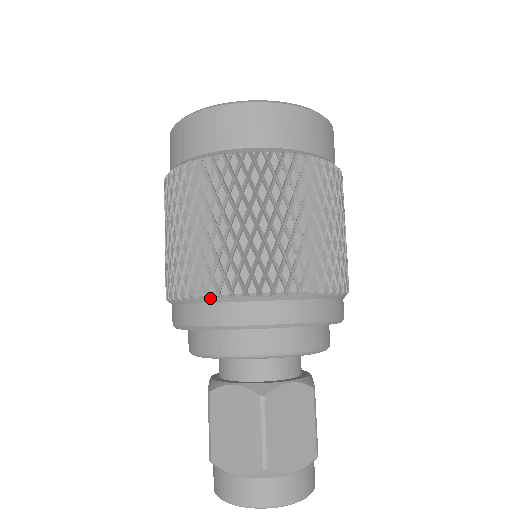
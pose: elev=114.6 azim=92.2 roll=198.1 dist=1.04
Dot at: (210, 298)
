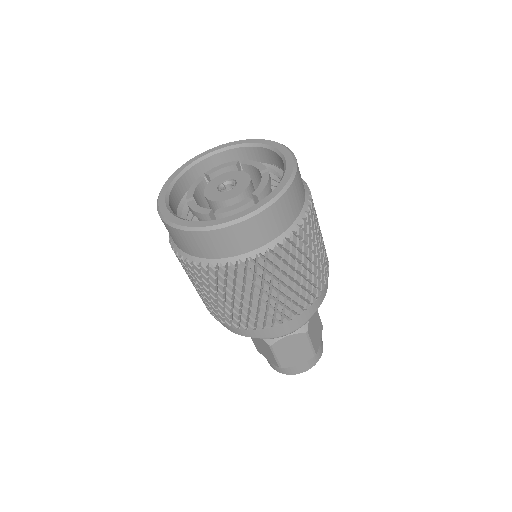
Dot at: (283, 323)
